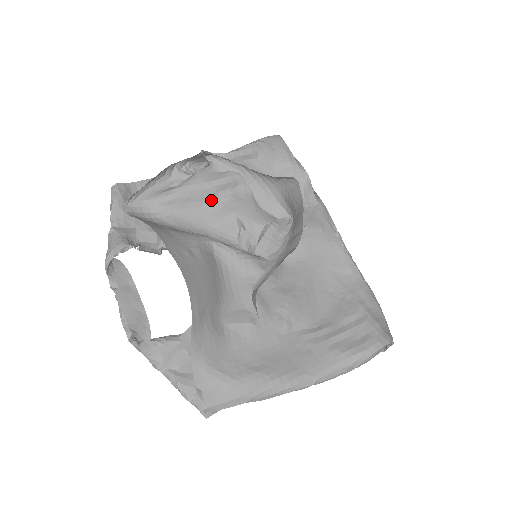
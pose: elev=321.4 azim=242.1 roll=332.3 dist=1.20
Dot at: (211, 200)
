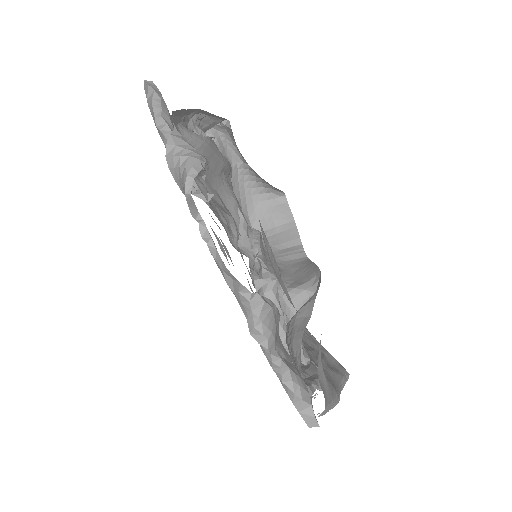
Dot at: (217, 175)
